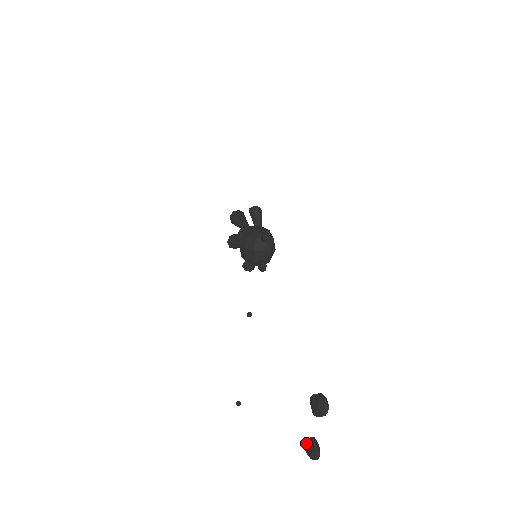
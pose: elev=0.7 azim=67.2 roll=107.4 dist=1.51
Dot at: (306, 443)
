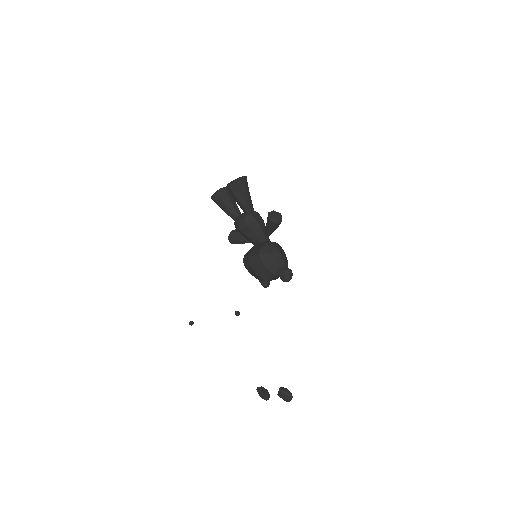
Dot at: (261, 394)
